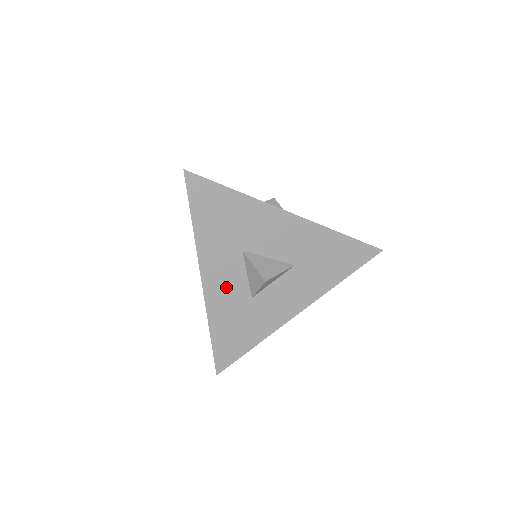
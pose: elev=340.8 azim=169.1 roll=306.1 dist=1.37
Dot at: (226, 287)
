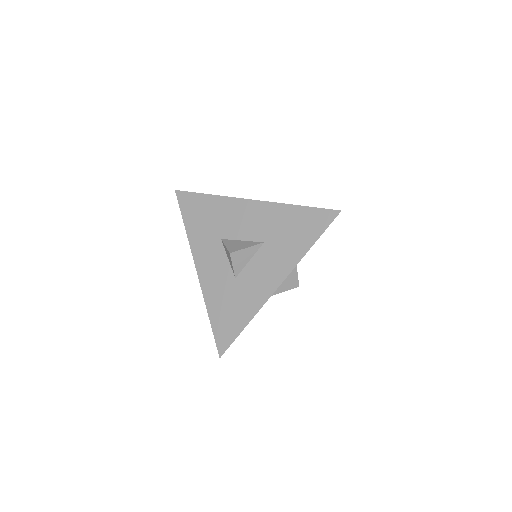
Dot at: (214, 272)
